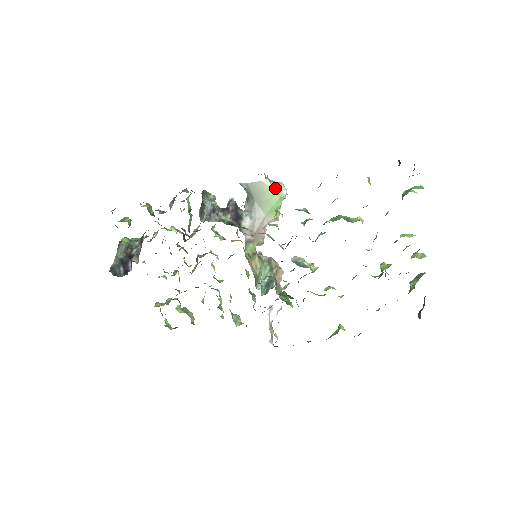
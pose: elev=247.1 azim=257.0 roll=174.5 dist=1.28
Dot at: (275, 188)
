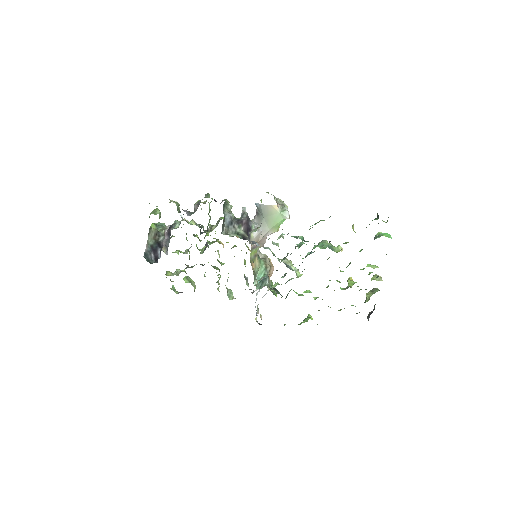
Dot at: (281, 212)
